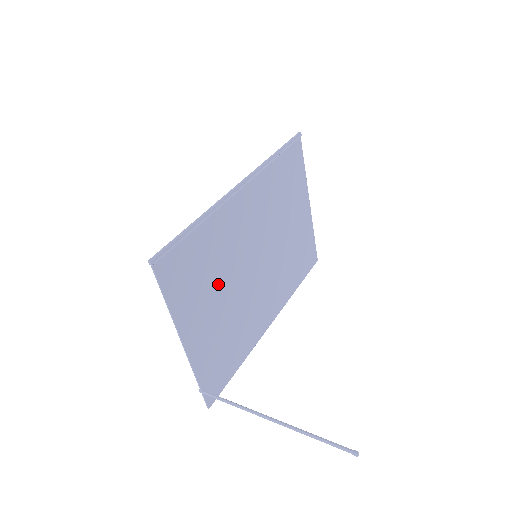
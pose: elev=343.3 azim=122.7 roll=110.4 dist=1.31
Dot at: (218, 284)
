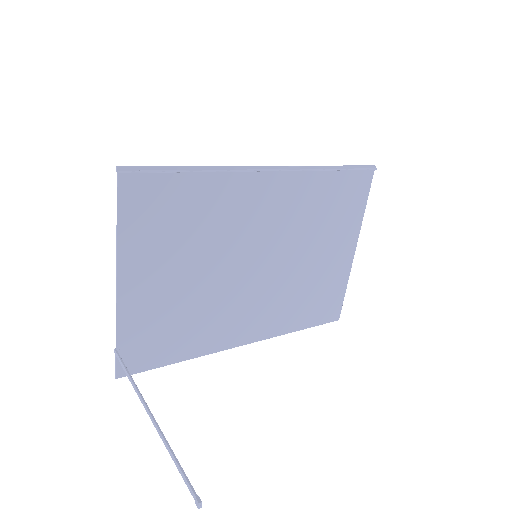
Dot at: (193, 252)
